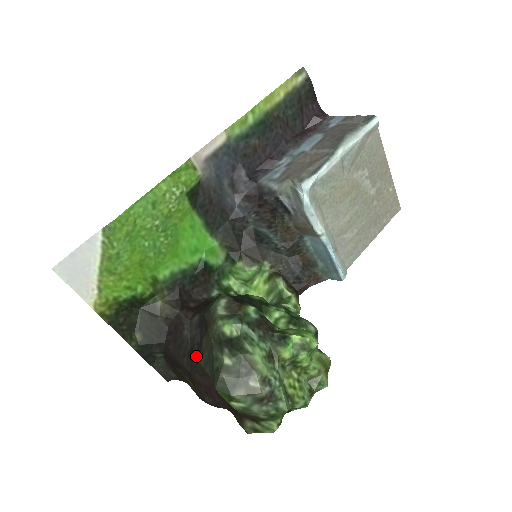
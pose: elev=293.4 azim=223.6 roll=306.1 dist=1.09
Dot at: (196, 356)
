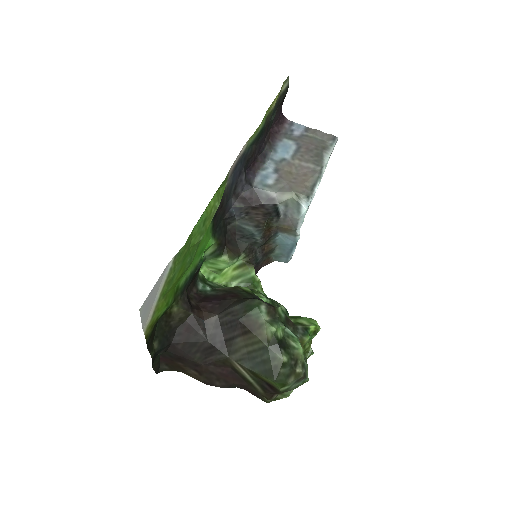
Dot at: (220, 353)
